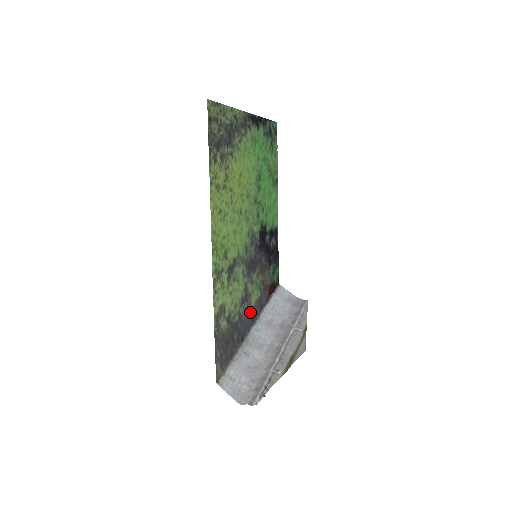
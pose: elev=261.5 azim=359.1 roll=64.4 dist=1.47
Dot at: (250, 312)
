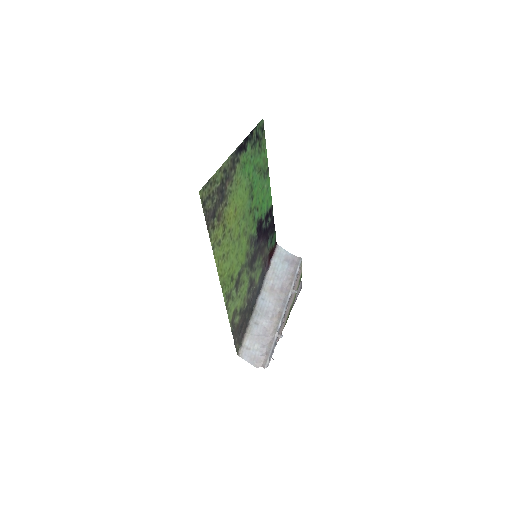
Dot at: (255, 289)
